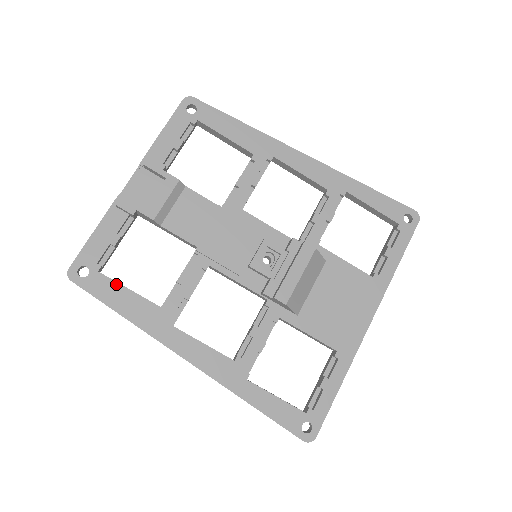
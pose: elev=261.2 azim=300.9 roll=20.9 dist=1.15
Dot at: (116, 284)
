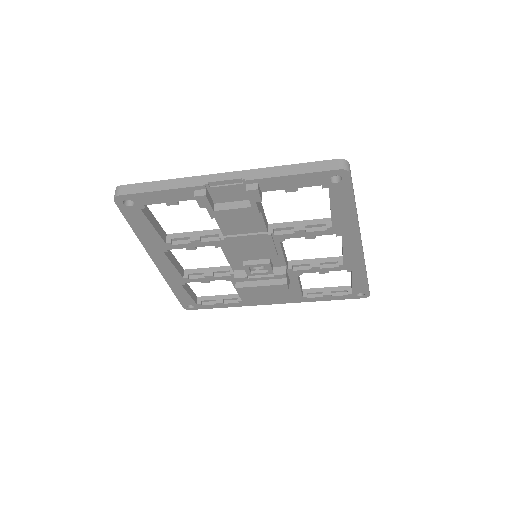
Dot at: (147, 220)
